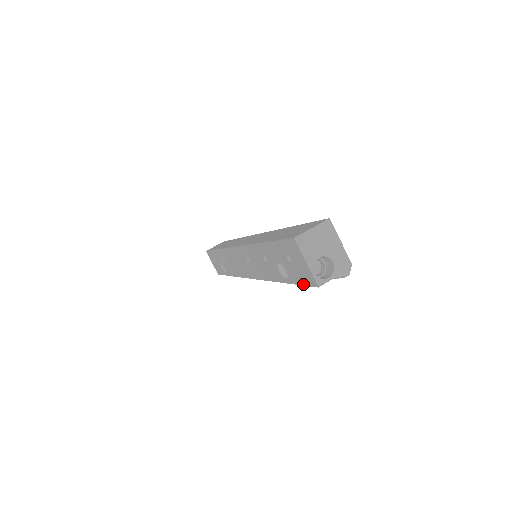
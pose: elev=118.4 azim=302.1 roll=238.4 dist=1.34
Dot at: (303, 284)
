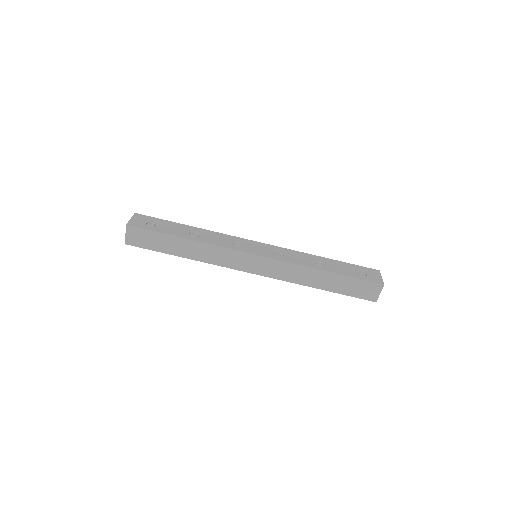
Dot at: occluded
